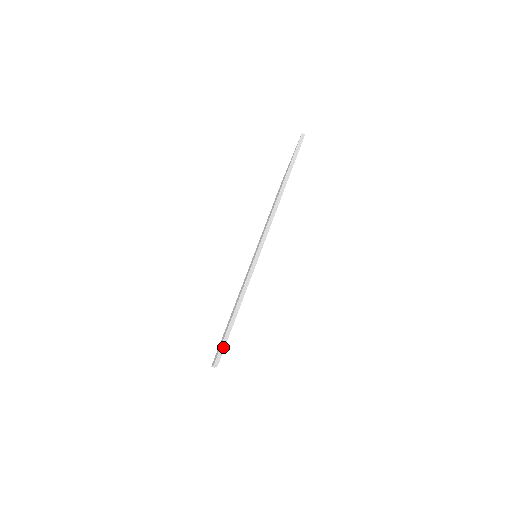
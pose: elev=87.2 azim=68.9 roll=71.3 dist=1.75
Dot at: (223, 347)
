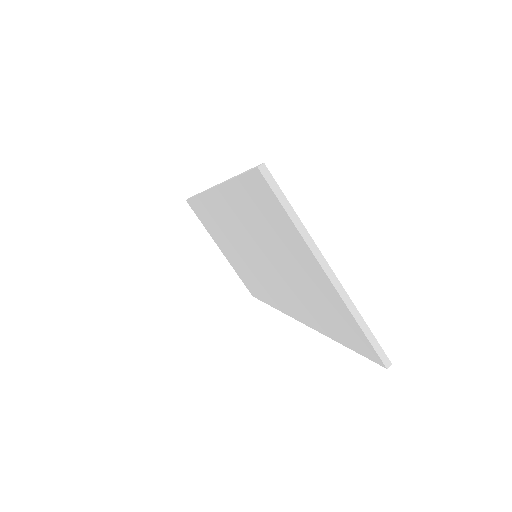
Dot at: (251, 169)
